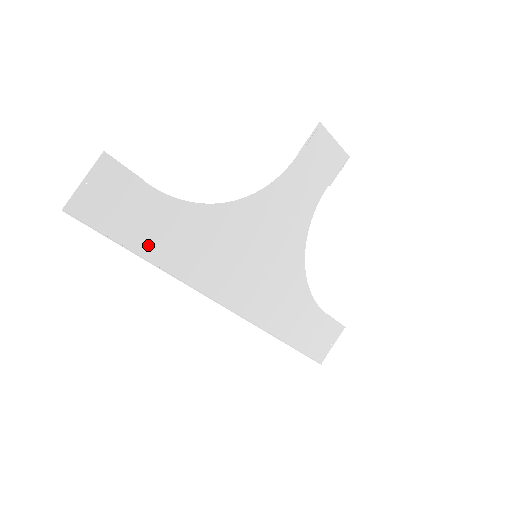
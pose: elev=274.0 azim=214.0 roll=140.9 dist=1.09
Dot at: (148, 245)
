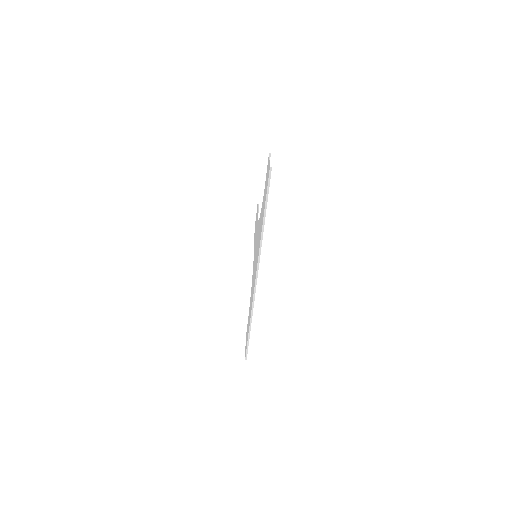
Dot at: (263, 213)
